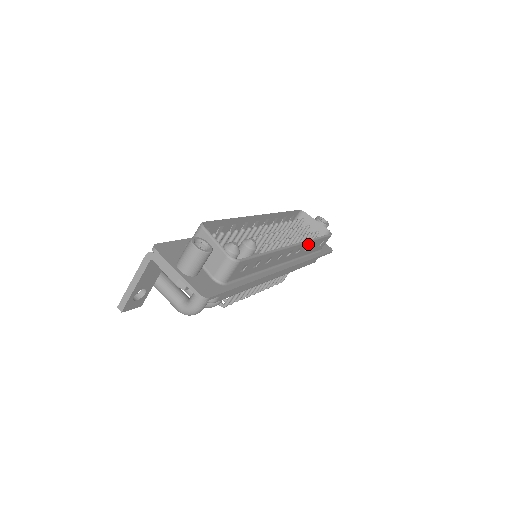
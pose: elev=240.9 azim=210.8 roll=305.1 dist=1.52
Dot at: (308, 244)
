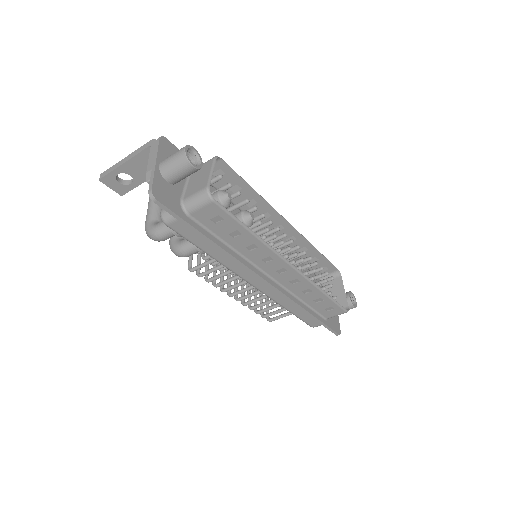
Dot at: (311, 287)
